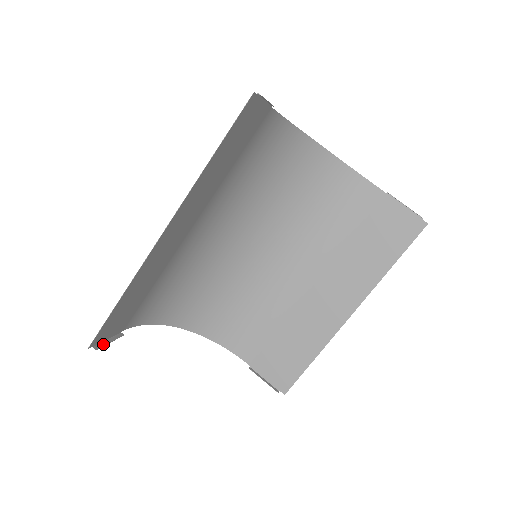
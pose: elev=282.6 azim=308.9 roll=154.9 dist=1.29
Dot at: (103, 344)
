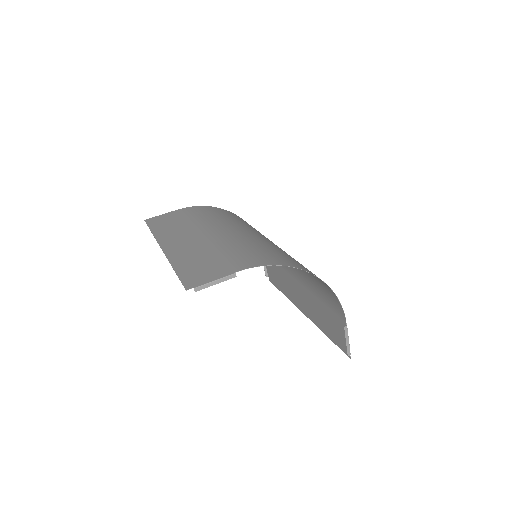
Dot at: occluded
